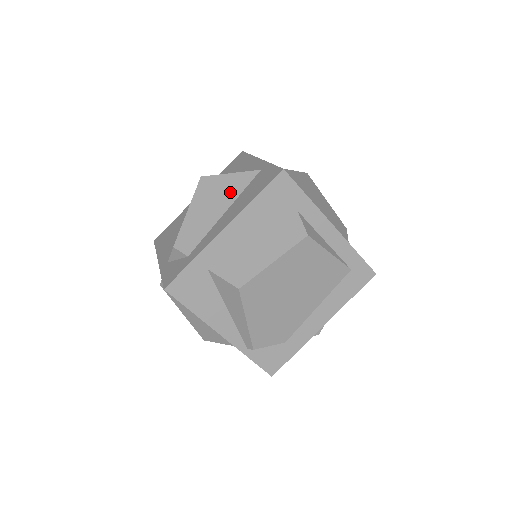
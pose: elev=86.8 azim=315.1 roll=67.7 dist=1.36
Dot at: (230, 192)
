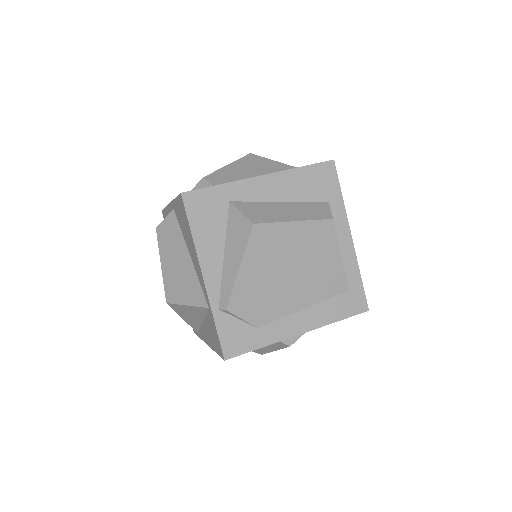
Dot at: (272, 170)
